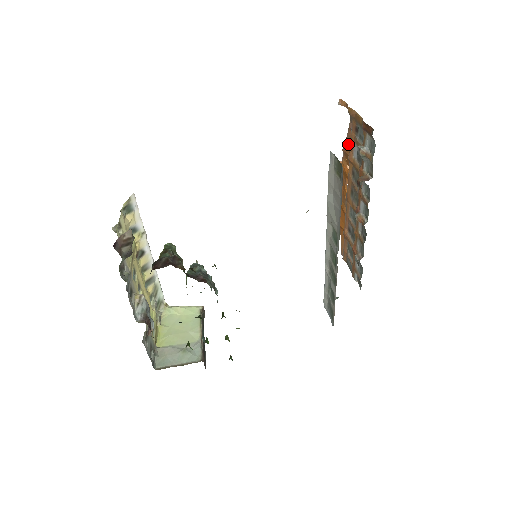
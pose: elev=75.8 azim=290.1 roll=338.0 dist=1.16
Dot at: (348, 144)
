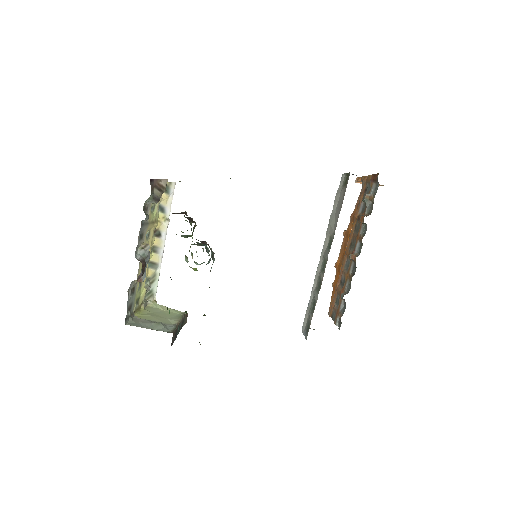
Dot at: (356, 208)
